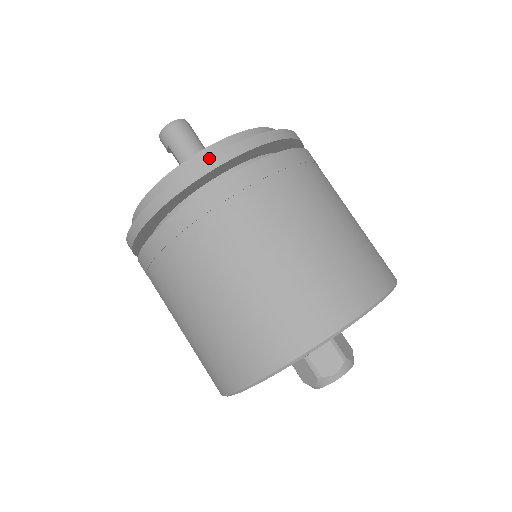
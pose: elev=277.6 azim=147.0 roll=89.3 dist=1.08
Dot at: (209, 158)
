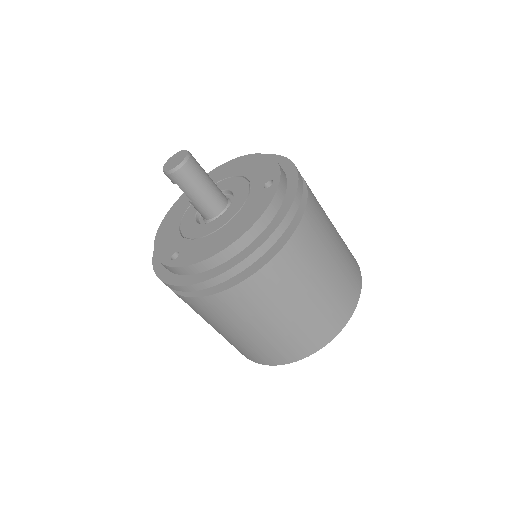
Dot at: (247, 257)
